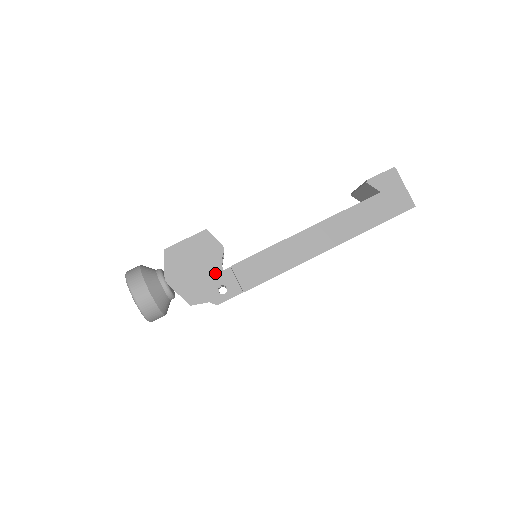
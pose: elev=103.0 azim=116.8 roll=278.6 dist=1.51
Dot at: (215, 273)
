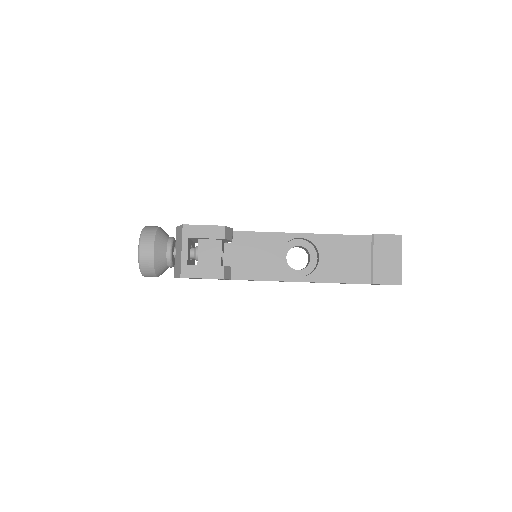
Dot at: occluded
